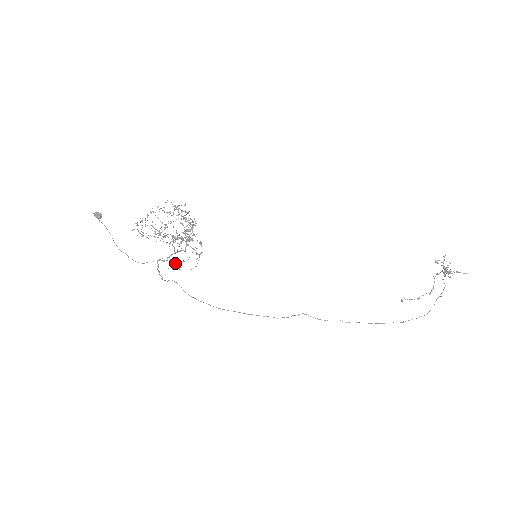
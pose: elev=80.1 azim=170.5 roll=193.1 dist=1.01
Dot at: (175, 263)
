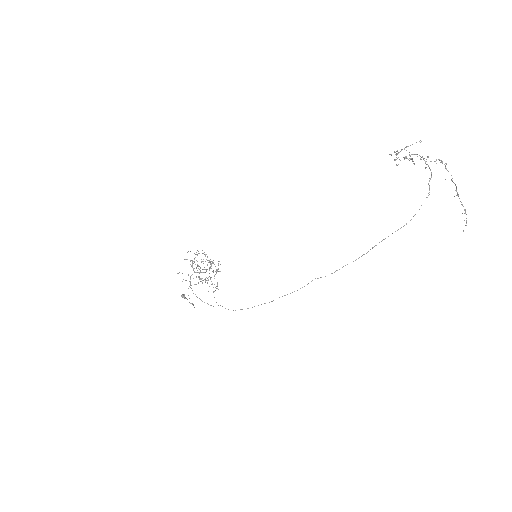
Dot at: occluded
